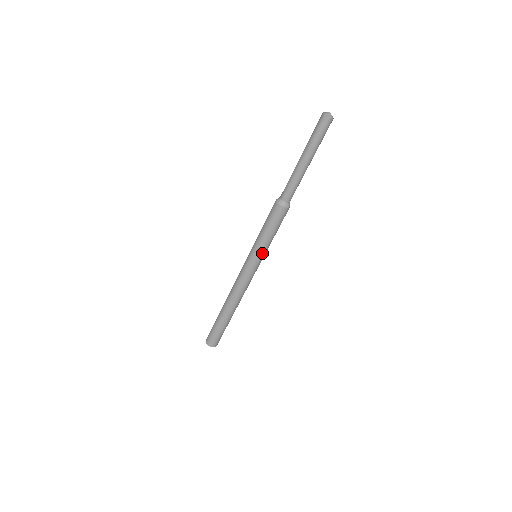
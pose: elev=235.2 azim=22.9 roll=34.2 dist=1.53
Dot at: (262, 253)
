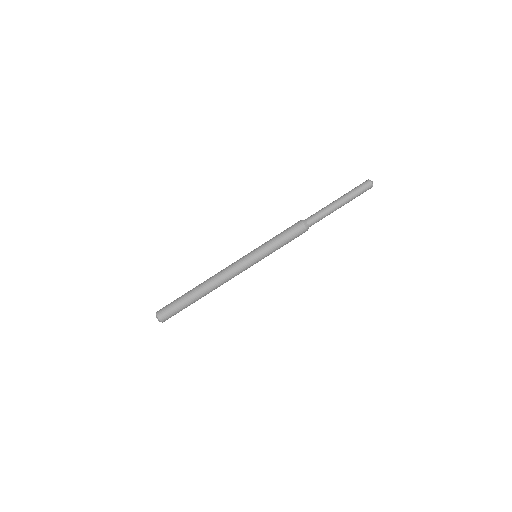
Dot at: (265, 254)
